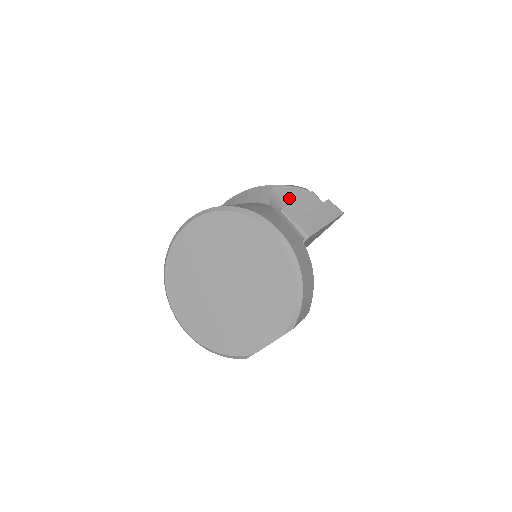
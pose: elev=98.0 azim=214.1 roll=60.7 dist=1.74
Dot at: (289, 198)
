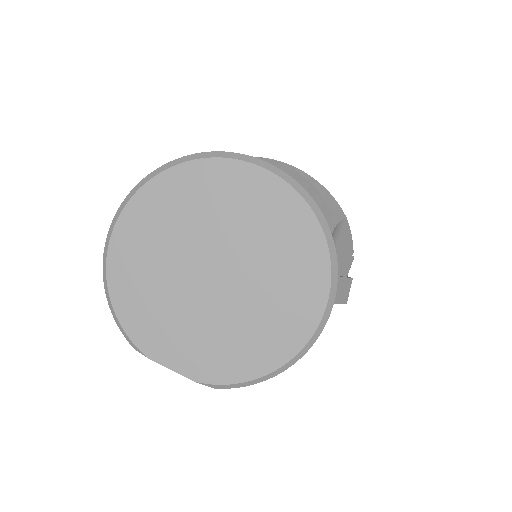
Dot at: (340, 244)
